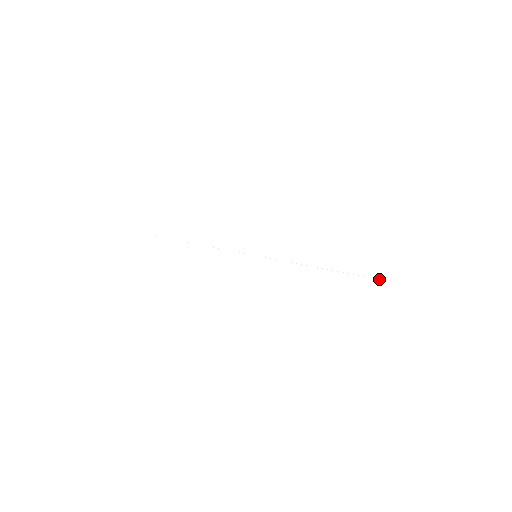
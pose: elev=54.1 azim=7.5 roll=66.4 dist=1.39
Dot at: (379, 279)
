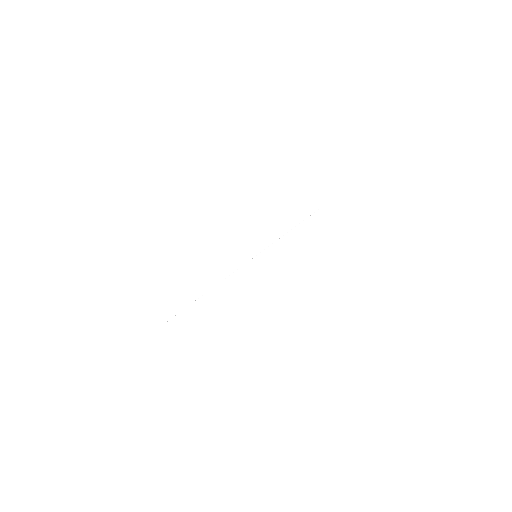
Dot at: occluded
